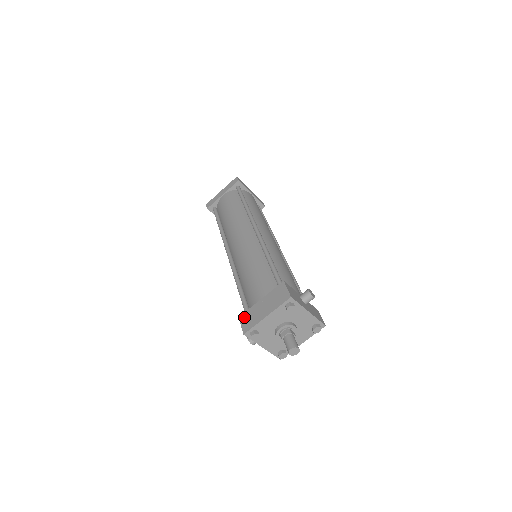
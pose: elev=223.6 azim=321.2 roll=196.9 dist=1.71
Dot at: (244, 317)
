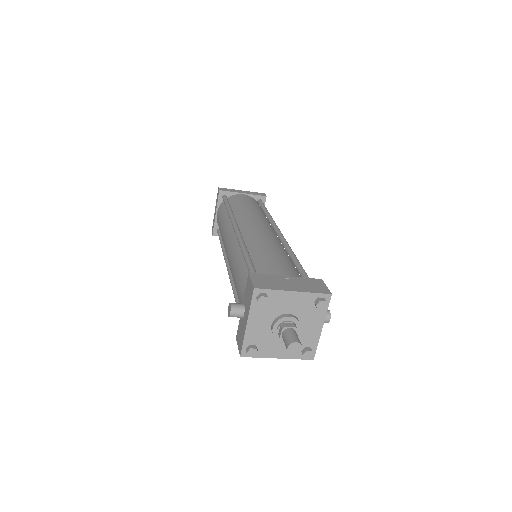
Dot at: (258, 276)
